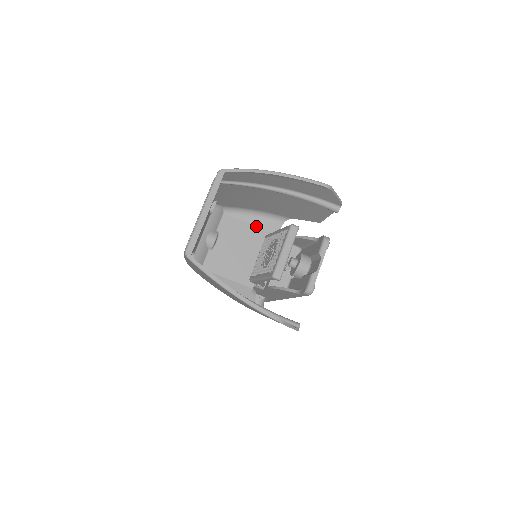
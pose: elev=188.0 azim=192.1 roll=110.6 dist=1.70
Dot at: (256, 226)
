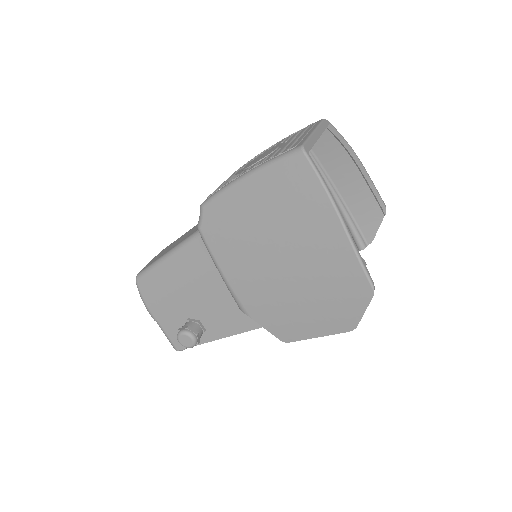
Dot at: occluded
